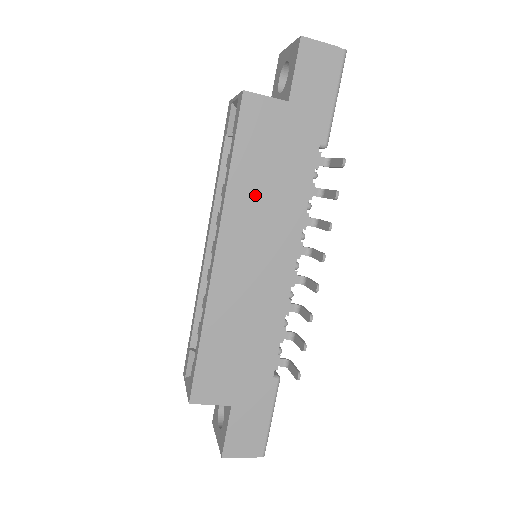
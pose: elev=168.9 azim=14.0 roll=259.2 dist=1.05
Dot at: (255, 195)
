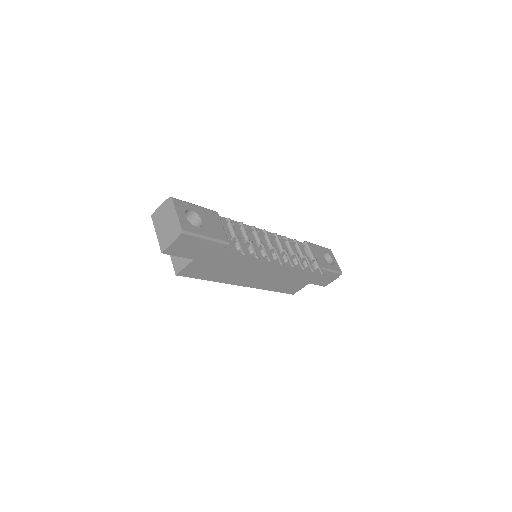
Dot at: (229, 273)
